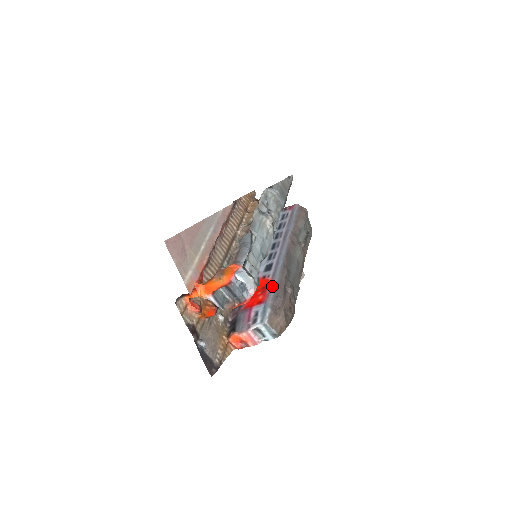
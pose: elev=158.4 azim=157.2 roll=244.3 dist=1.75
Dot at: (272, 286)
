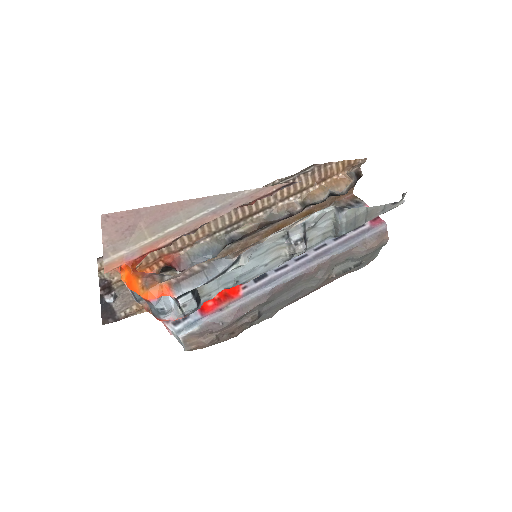
Dot at: (230, 306)
